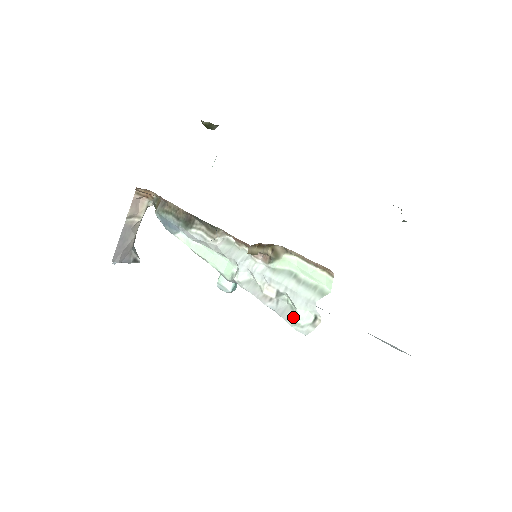
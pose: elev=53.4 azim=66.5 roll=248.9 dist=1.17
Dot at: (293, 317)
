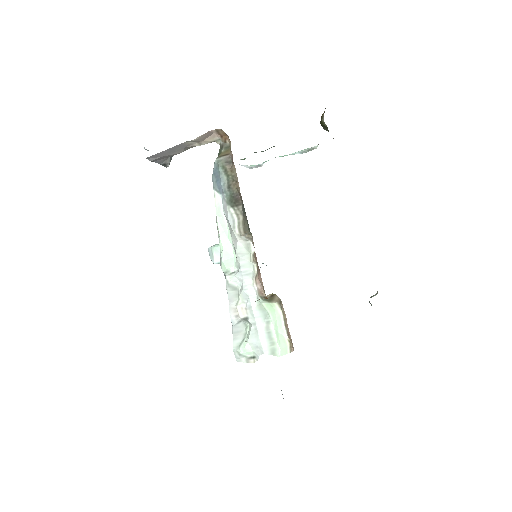
Dot at: (240, 342)
